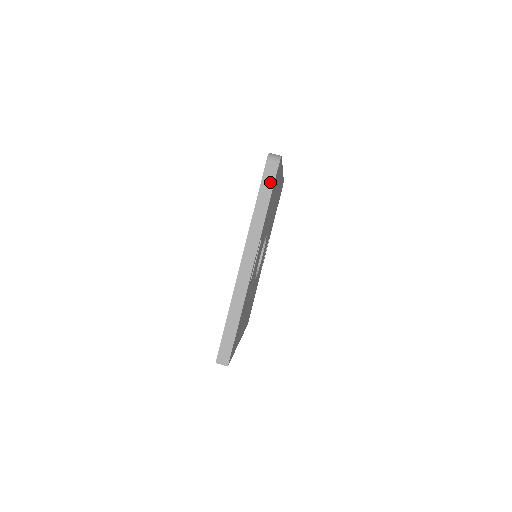
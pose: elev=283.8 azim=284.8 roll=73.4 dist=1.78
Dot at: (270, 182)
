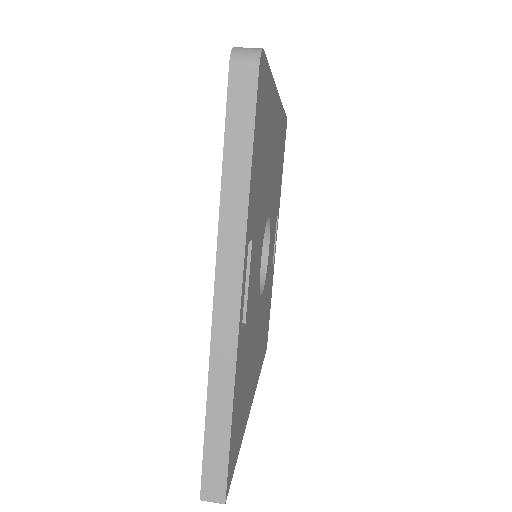
Dot at: (246, 113)
